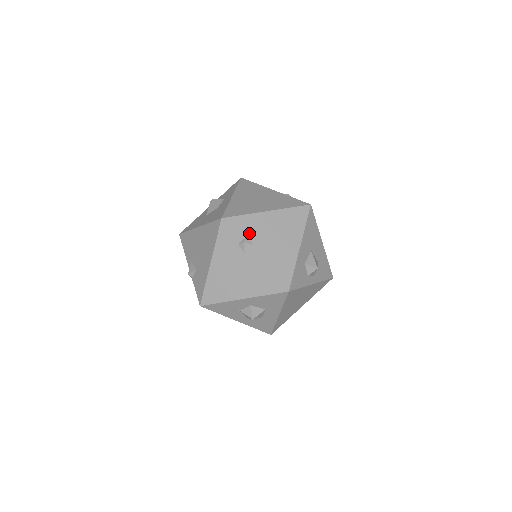
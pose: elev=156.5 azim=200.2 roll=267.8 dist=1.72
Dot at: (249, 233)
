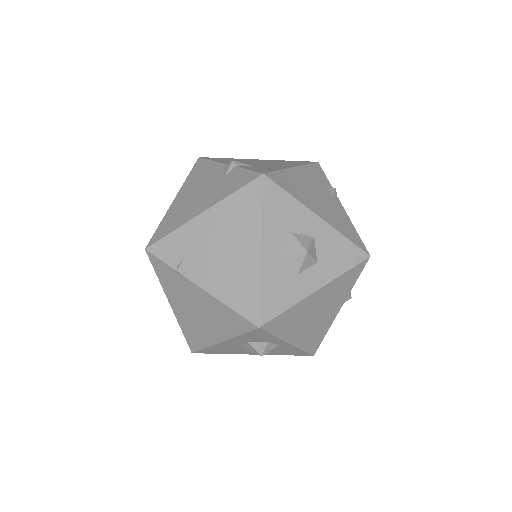
Dot at: occluded
